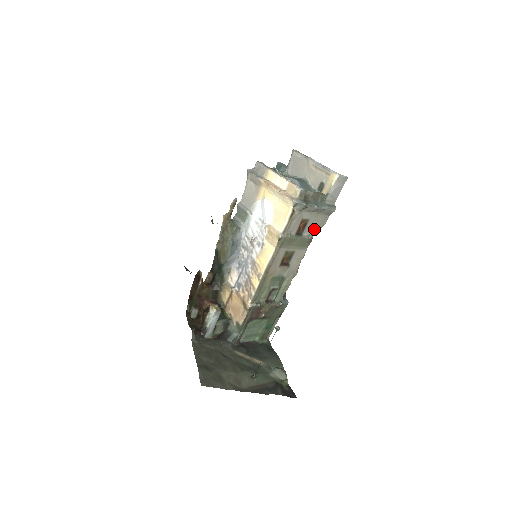
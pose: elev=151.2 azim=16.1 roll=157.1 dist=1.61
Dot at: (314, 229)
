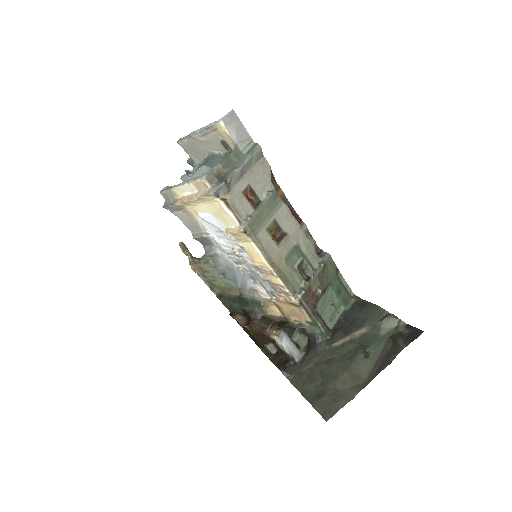
Dot at: (266, 182)
